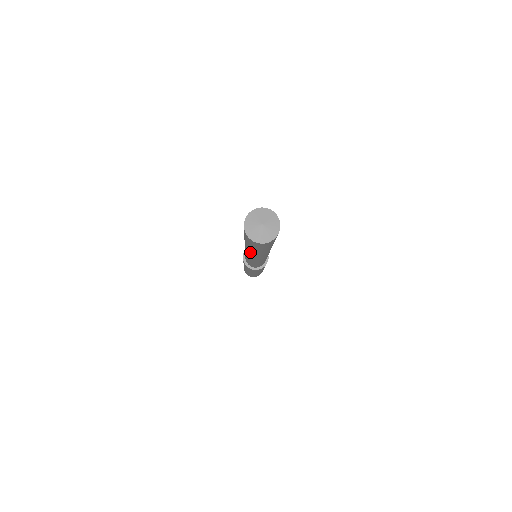
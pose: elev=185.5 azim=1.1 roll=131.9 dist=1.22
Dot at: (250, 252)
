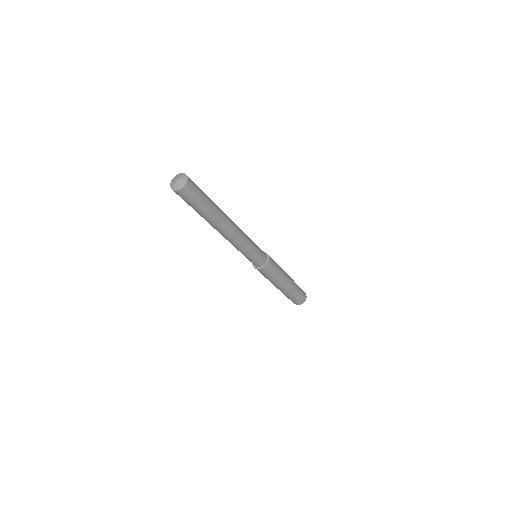
Dot at: occluded
